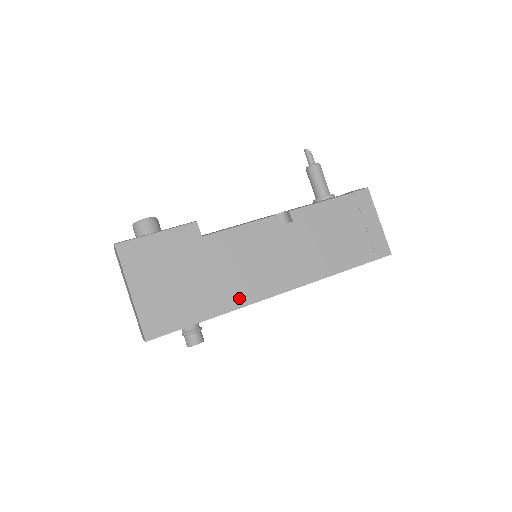
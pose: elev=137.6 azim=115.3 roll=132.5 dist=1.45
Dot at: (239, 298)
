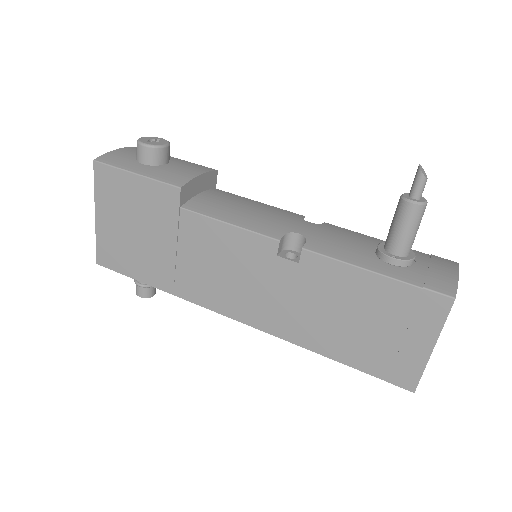
Dot at: (191, 292)
